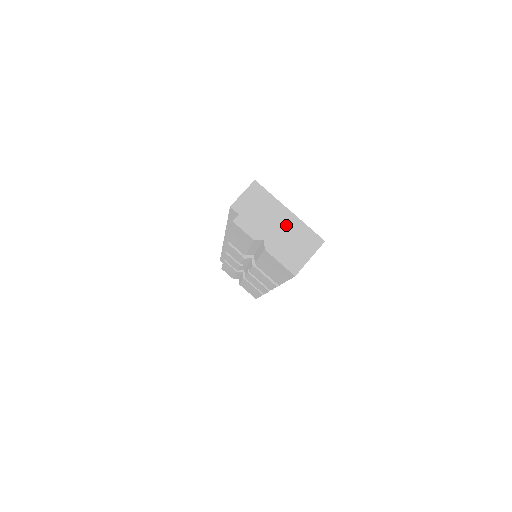
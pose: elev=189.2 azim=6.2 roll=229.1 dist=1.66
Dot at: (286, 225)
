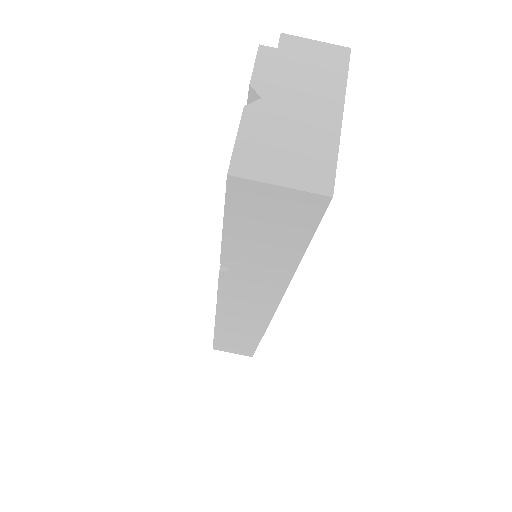
Dot at: (313, 120)
